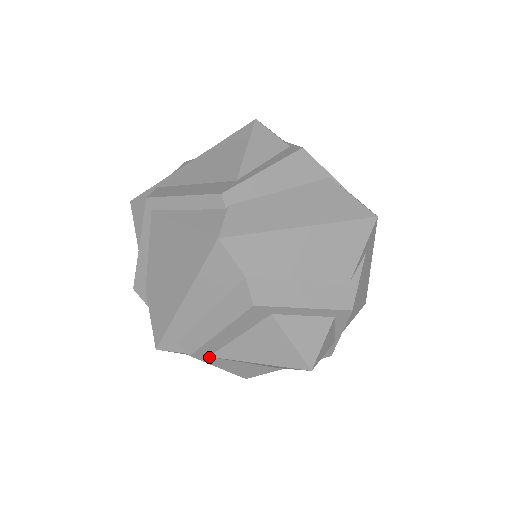
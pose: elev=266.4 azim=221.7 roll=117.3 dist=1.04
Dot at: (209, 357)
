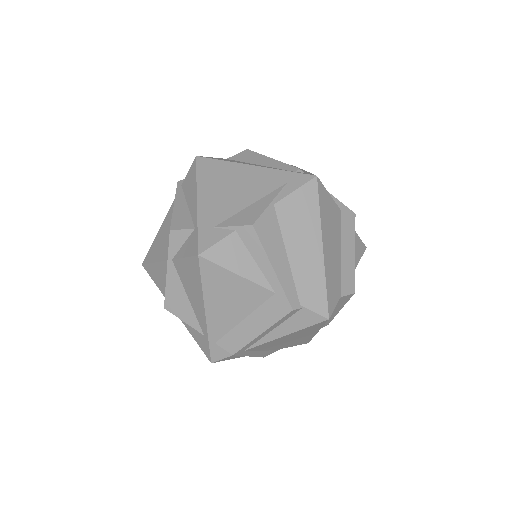
Dot at: occluded
